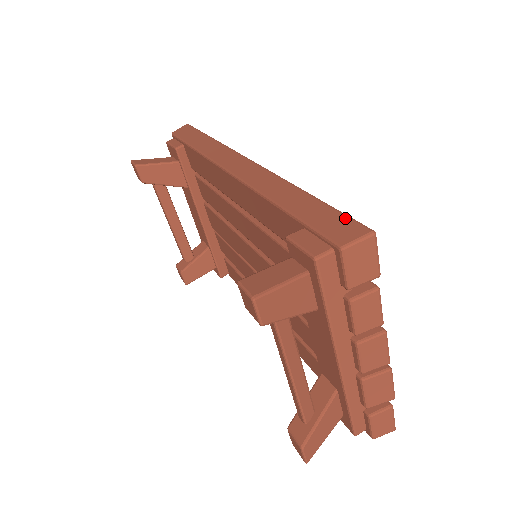
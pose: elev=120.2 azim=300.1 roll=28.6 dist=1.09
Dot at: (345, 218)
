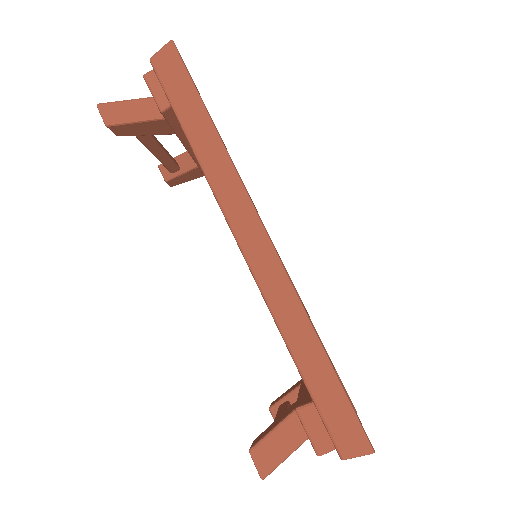
Dot at: (353, 419)
